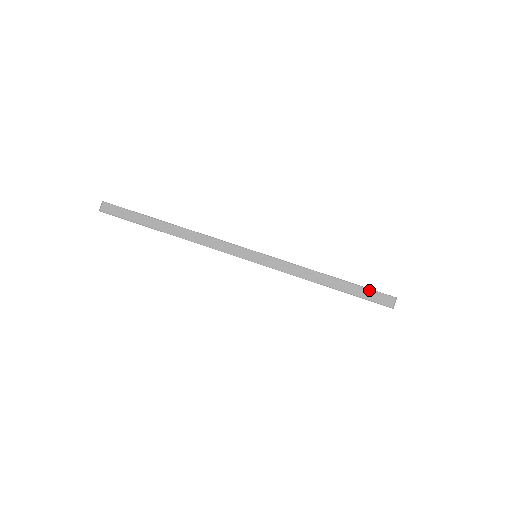
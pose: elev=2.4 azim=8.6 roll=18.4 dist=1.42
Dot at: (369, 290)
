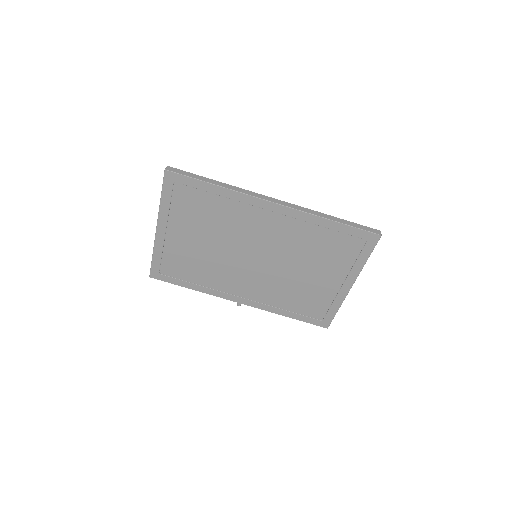
Dot at: (364, 226)
